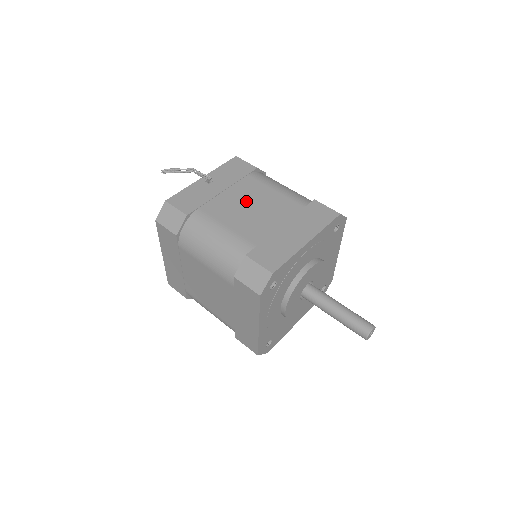
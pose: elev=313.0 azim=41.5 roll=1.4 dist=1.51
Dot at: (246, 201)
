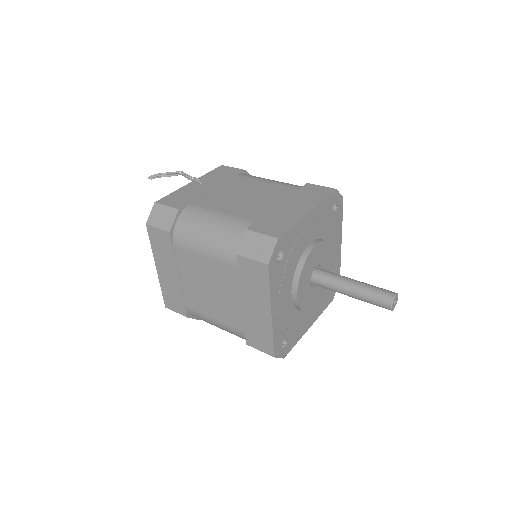
Dot at: (238, 192)
